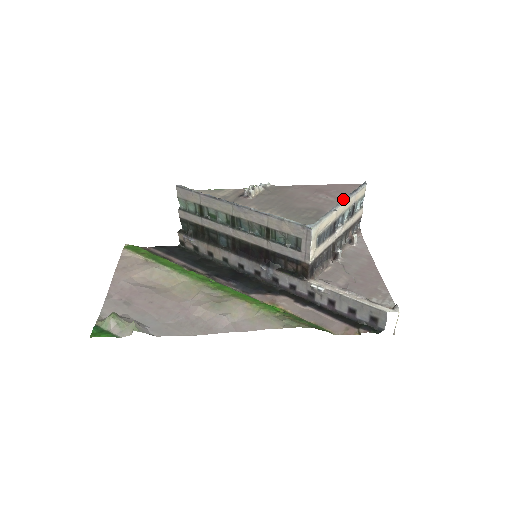
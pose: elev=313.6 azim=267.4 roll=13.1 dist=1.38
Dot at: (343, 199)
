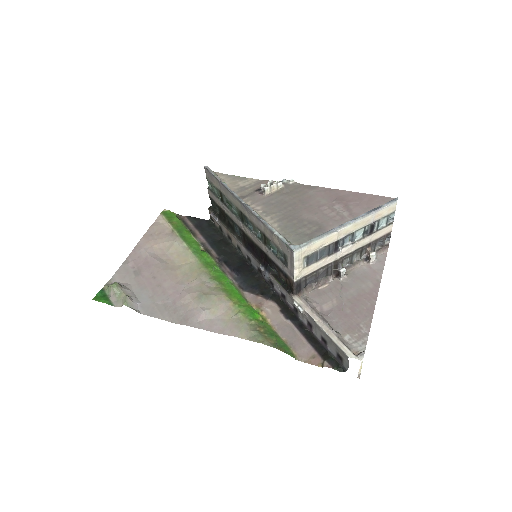
Dot at: (354, 218)
